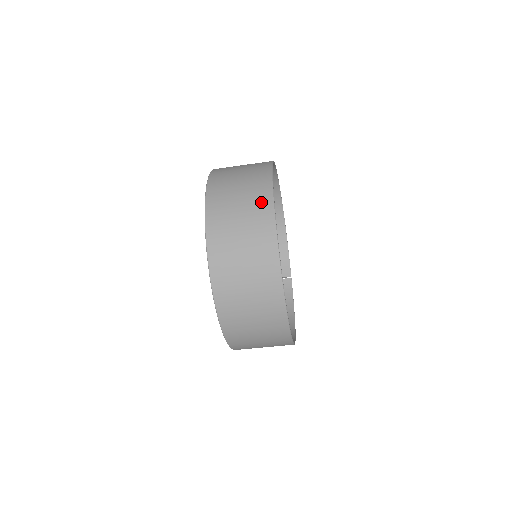
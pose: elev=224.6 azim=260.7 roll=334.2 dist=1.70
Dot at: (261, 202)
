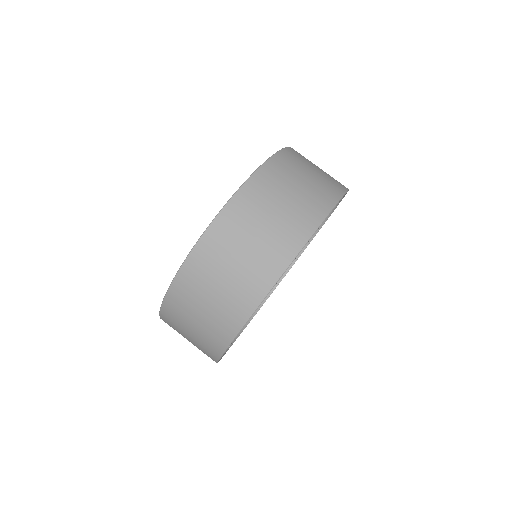
Dot at: occluded
